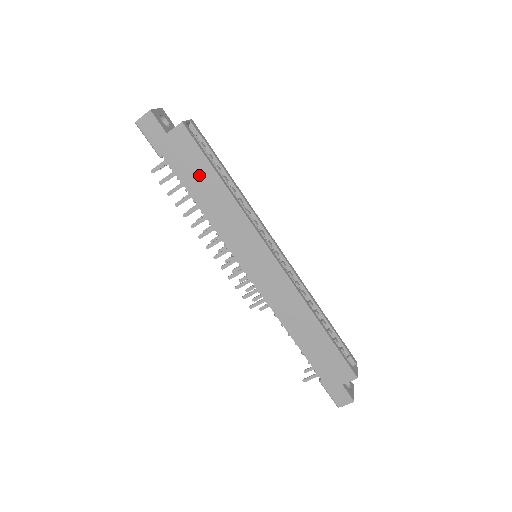
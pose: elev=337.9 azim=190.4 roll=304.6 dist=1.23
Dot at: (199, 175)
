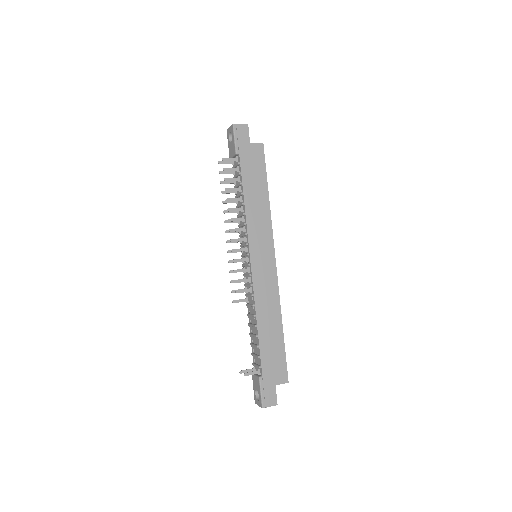
Dot at: (256, 179)
